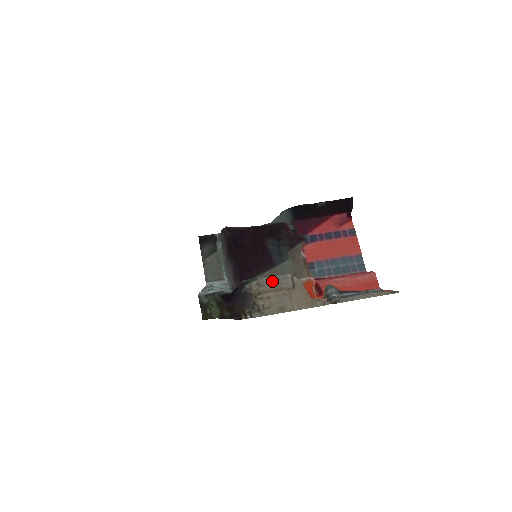
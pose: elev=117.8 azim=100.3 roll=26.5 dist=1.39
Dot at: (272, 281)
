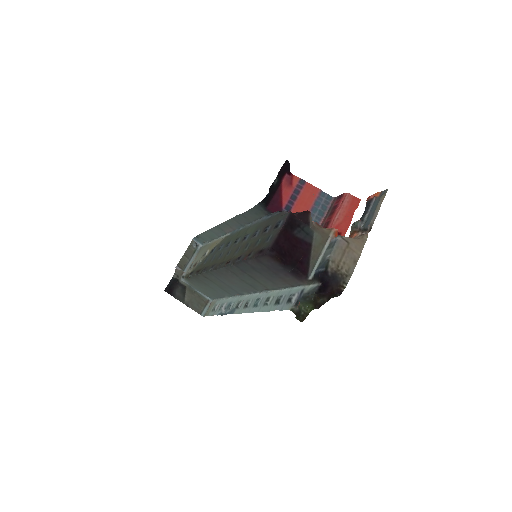
Dot at: (336, 252)
